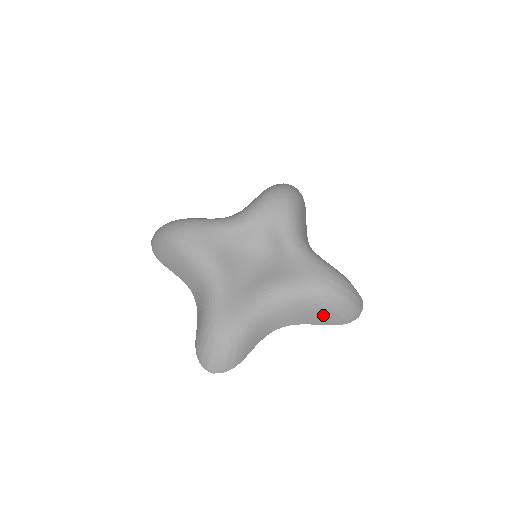
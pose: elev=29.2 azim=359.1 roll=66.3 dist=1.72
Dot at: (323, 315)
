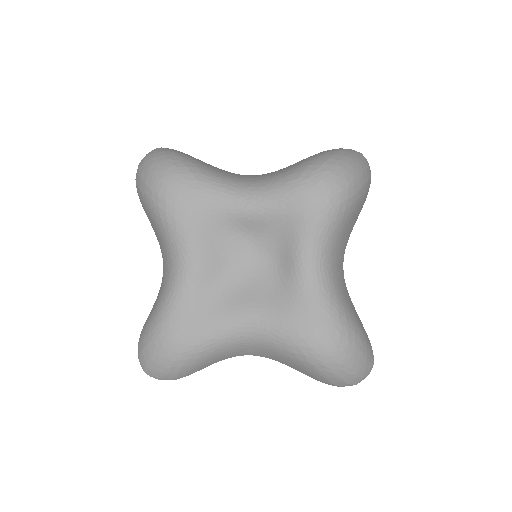
Dot at: (307, 371)
